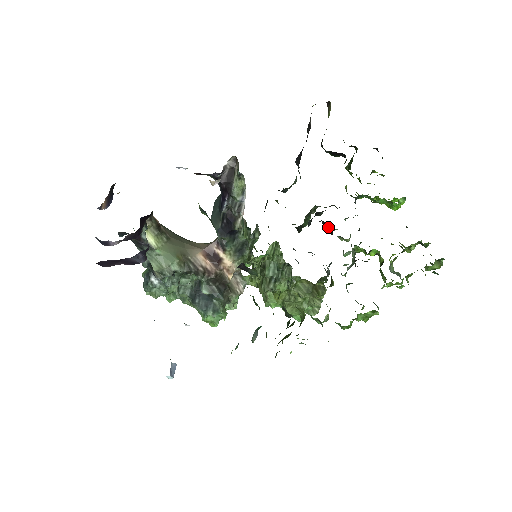
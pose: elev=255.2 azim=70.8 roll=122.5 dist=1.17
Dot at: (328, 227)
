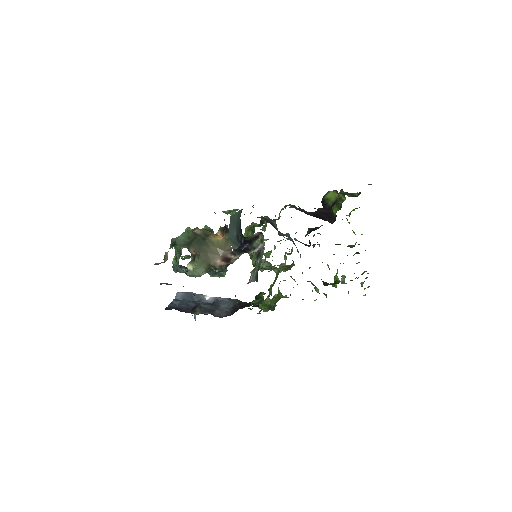
Dot at: (309, 240)
